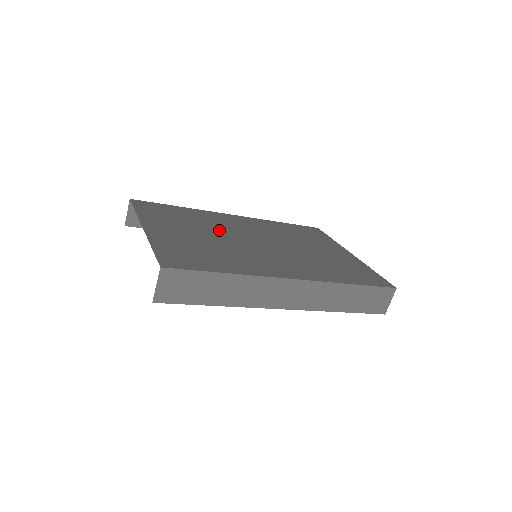
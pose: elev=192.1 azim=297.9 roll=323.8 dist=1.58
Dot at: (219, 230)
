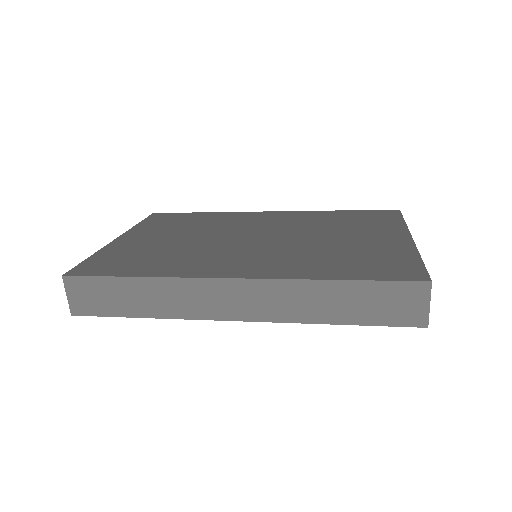
Dot at: (214, 230)
